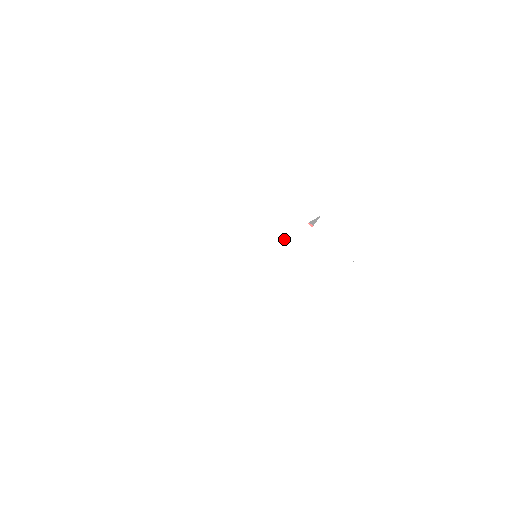
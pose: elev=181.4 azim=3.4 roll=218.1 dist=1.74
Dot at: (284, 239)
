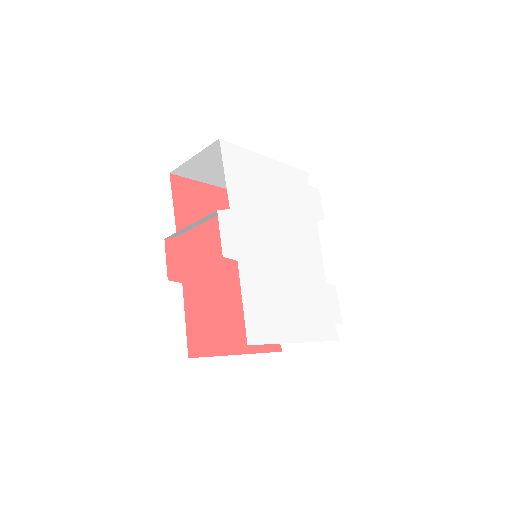
Dot at: (307, 262)
